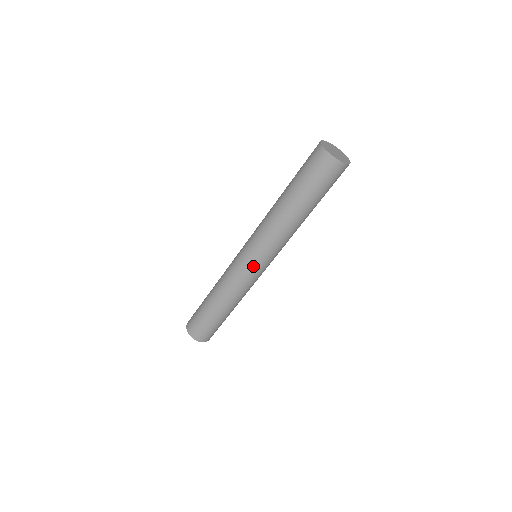
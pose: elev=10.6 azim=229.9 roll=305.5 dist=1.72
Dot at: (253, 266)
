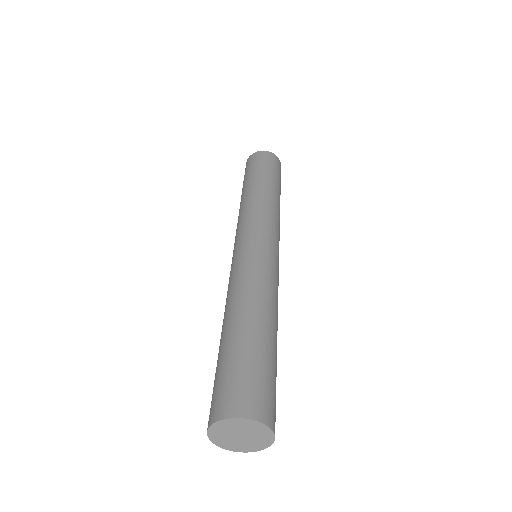
Dot at: occluded
